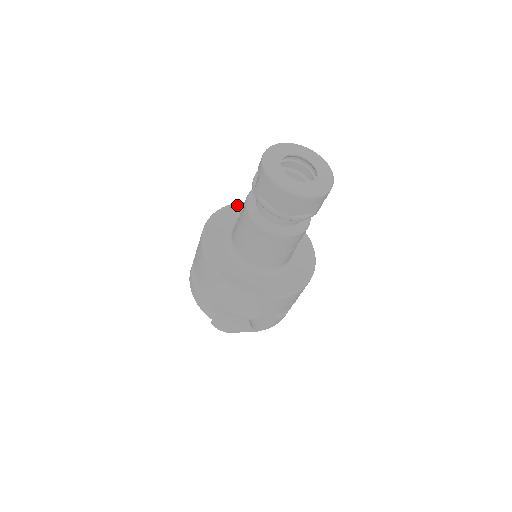
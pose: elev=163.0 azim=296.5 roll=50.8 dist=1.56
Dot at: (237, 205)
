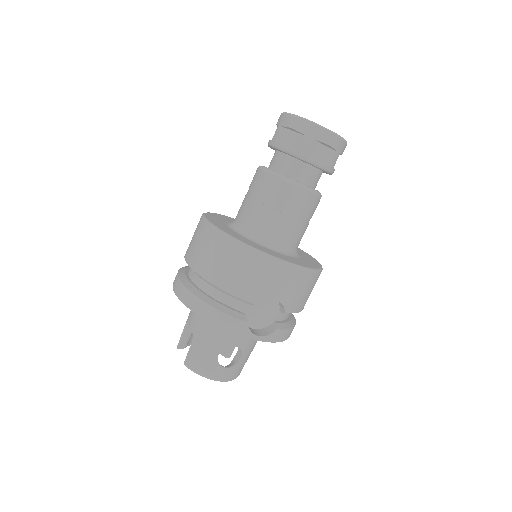
Dot at: occluded
